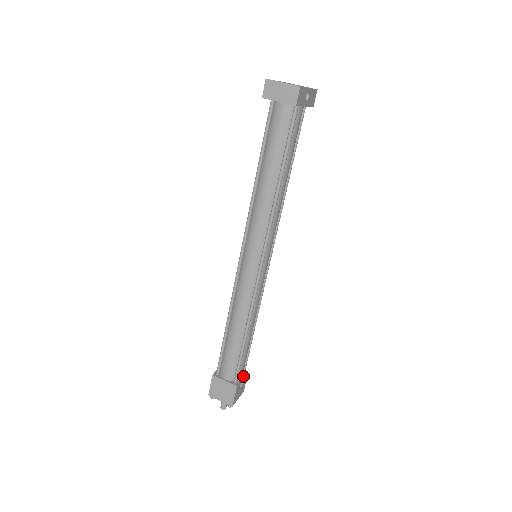
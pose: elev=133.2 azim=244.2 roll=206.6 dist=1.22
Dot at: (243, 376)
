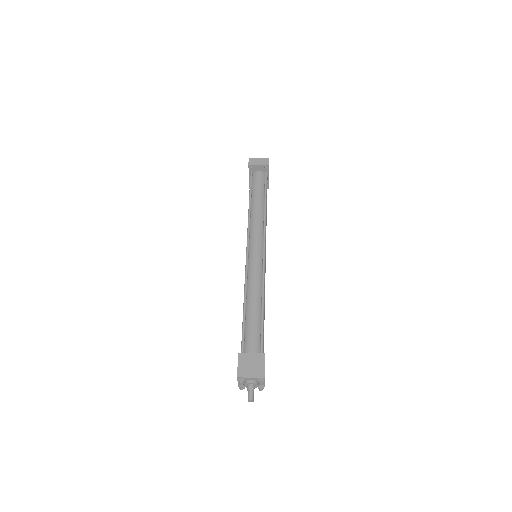
Dot at: occluded
